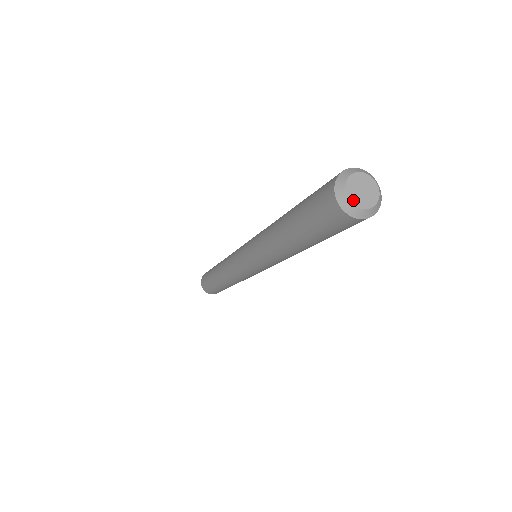
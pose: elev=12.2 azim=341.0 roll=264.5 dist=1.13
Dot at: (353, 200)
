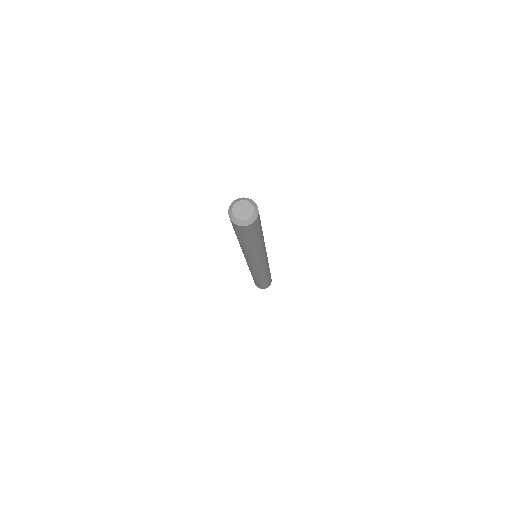
Dot at: (239, 218)
